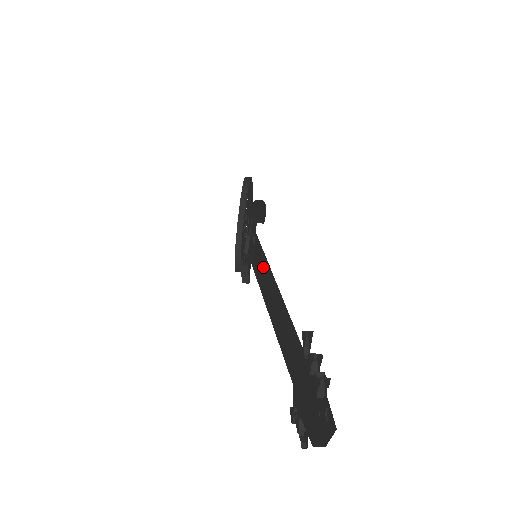
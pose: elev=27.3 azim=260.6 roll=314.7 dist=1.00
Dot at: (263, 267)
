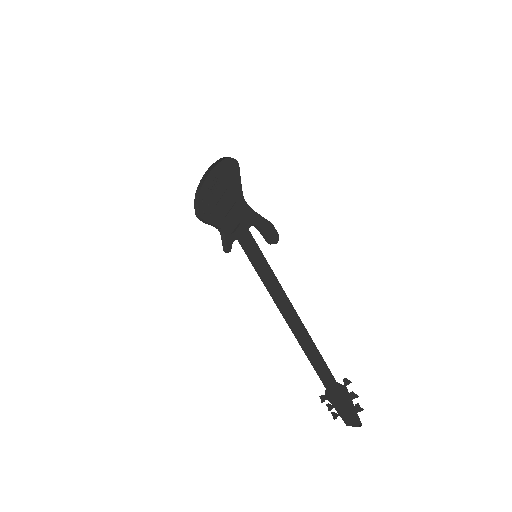
Dot at: occluded
